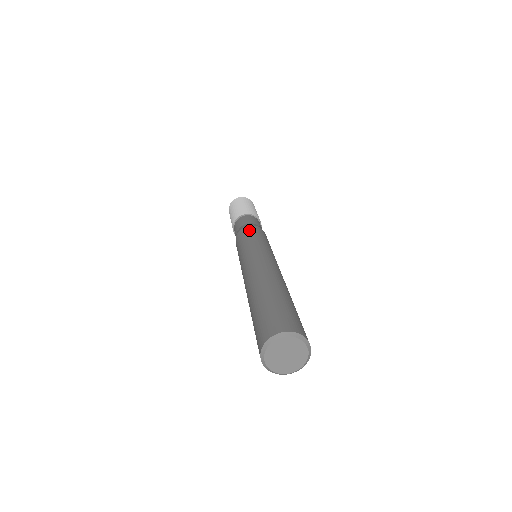
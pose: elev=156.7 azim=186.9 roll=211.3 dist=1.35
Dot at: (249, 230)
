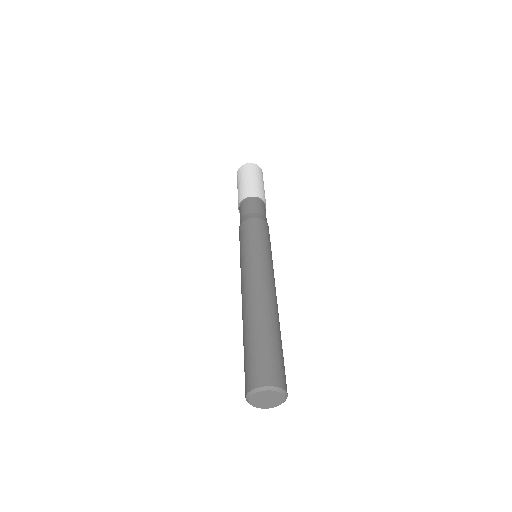
Dot at: (240, 233)
